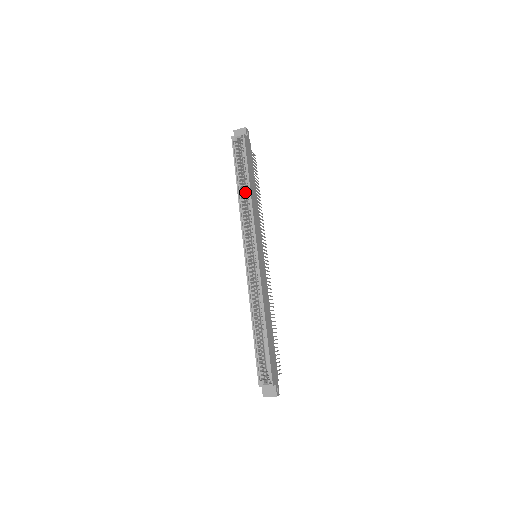
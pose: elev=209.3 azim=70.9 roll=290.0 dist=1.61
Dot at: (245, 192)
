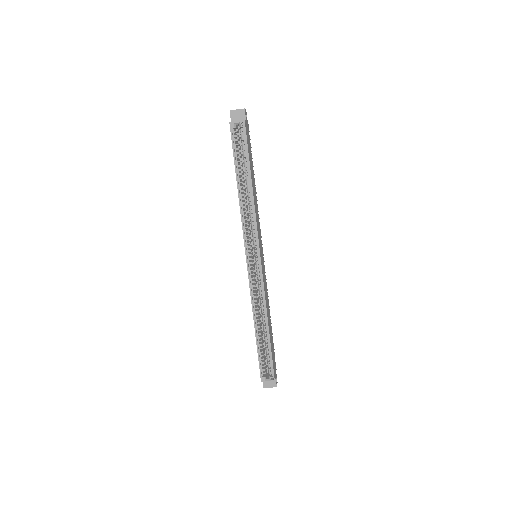
Dot at: (244, 187)
